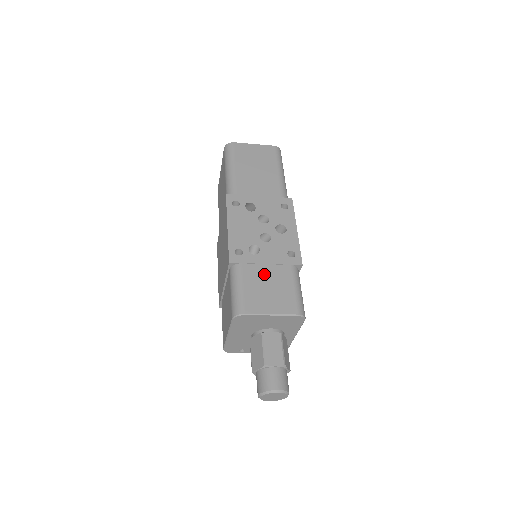
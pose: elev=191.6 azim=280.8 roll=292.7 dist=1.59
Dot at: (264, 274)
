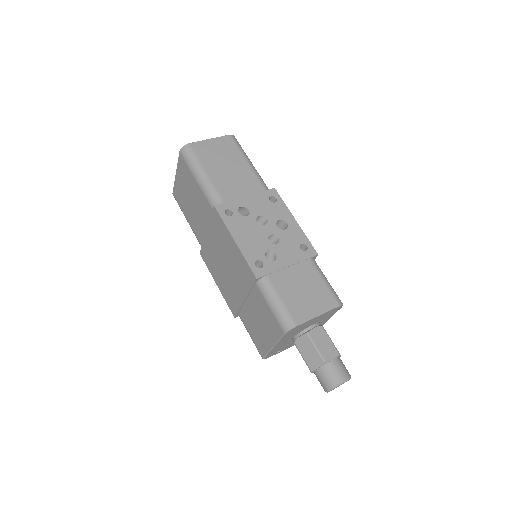
Dot at: (292, 278)
